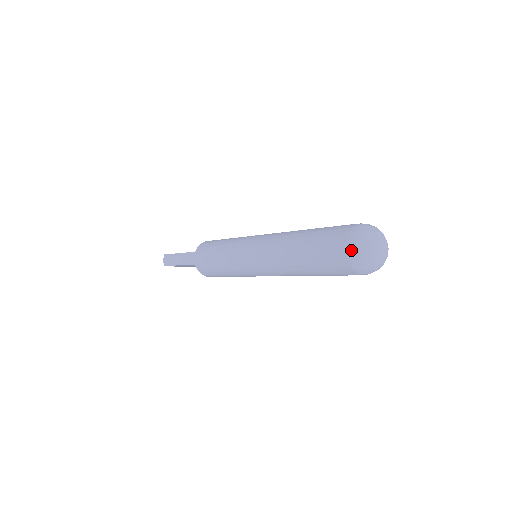
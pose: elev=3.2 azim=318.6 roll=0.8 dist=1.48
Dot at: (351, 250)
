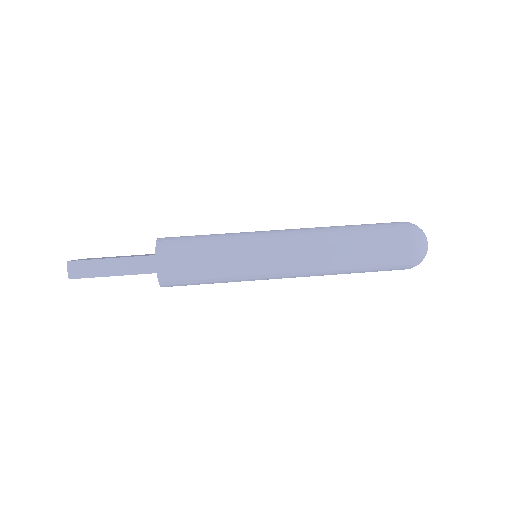
Dot at: (418, 248)
